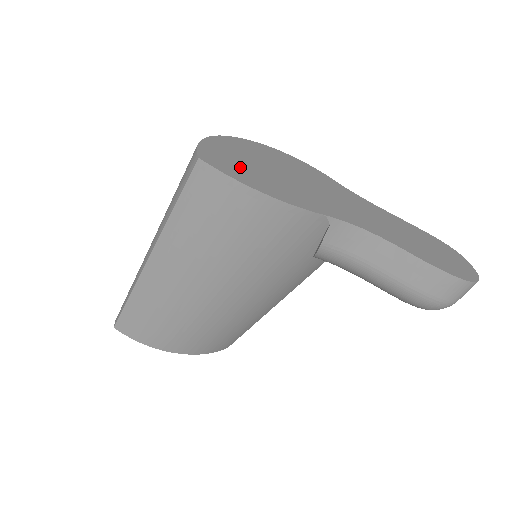
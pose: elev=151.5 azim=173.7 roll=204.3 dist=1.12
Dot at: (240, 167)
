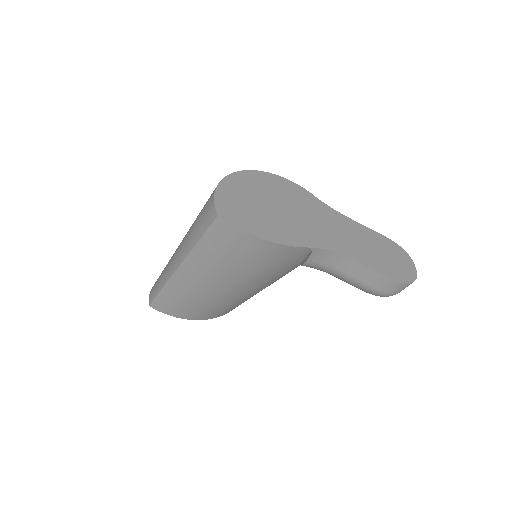
Dot at: (247, 214)
